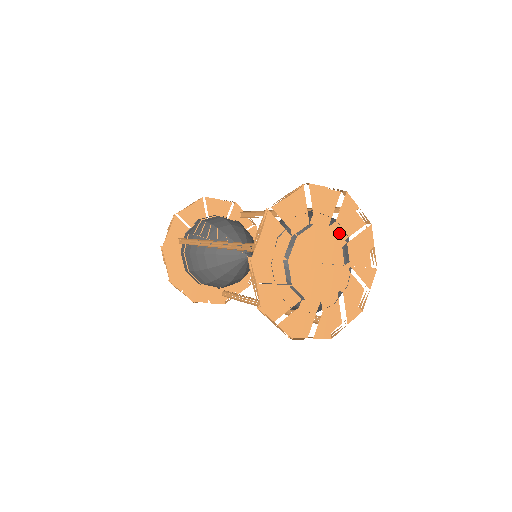
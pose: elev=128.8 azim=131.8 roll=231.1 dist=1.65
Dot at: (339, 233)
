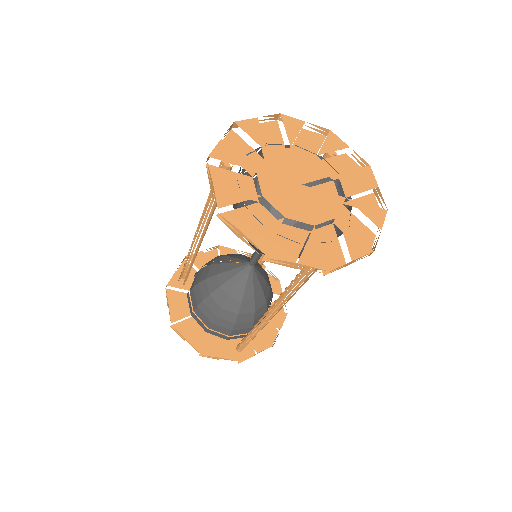
Dot at: occluded
